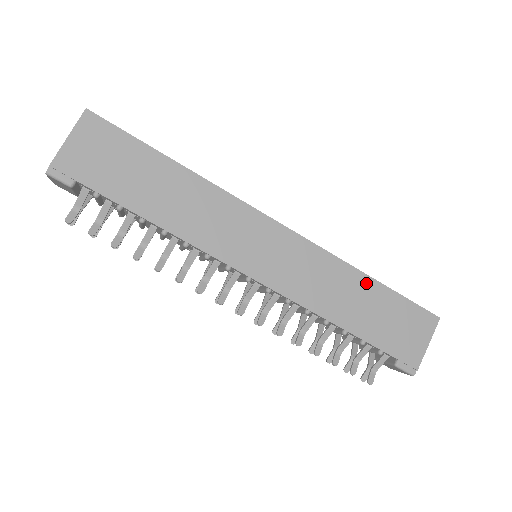
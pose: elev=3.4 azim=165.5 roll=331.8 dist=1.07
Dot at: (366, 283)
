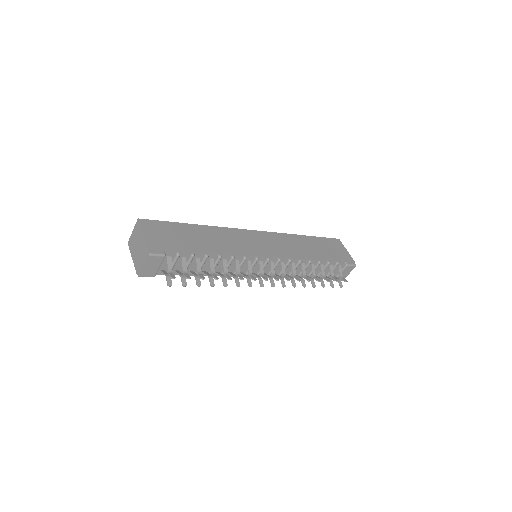
Dot at: (305, 238)
